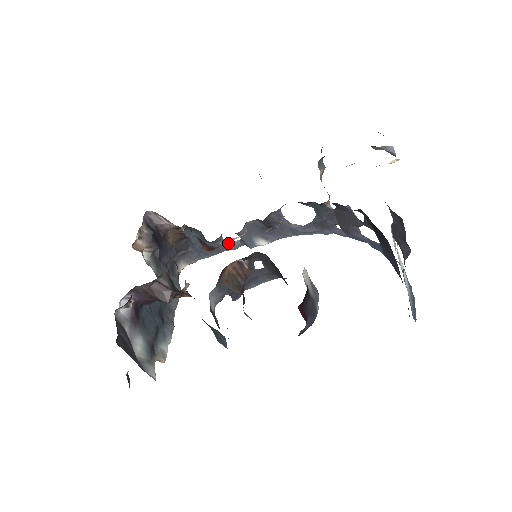
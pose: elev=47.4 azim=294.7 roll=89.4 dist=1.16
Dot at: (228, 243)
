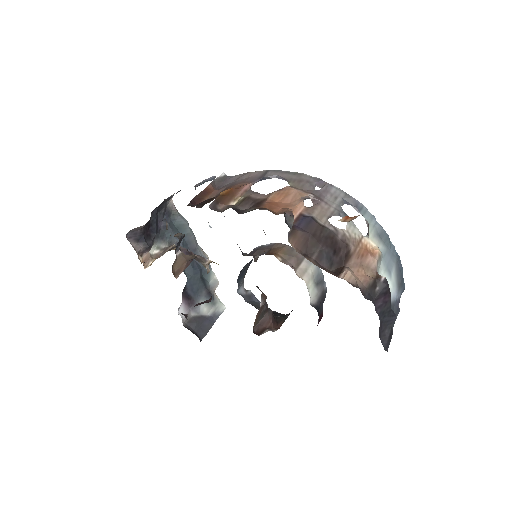
Dot at: (203, 182)
